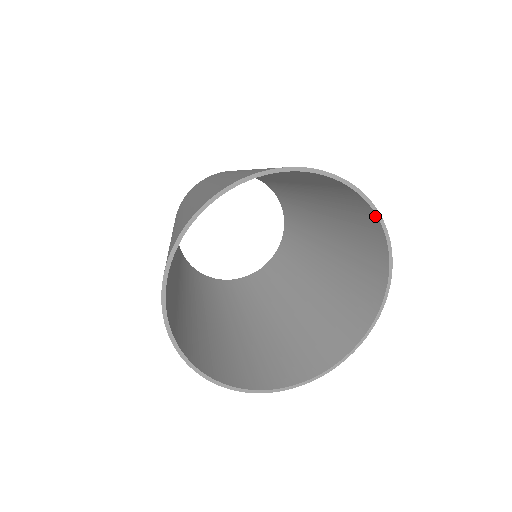
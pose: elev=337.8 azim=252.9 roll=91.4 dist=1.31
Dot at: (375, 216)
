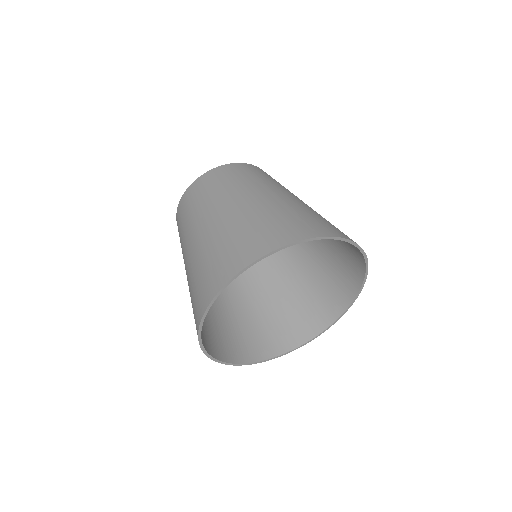
Dot at: (363, 257)
